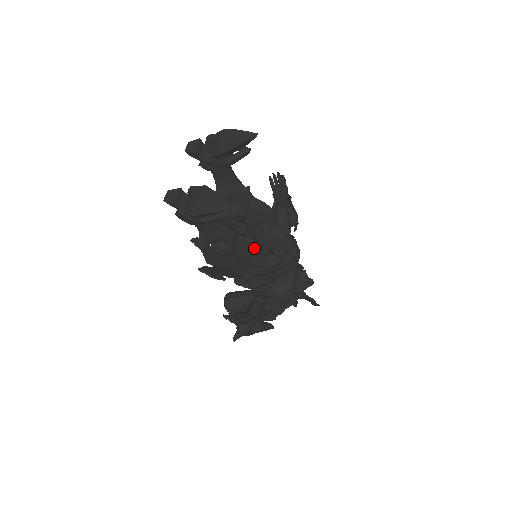
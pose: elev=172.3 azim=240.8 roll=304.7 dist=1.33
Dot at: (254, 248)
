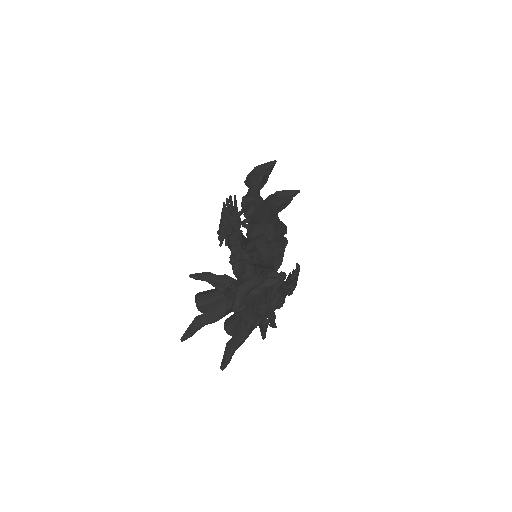
Dot at: (267, 207)
